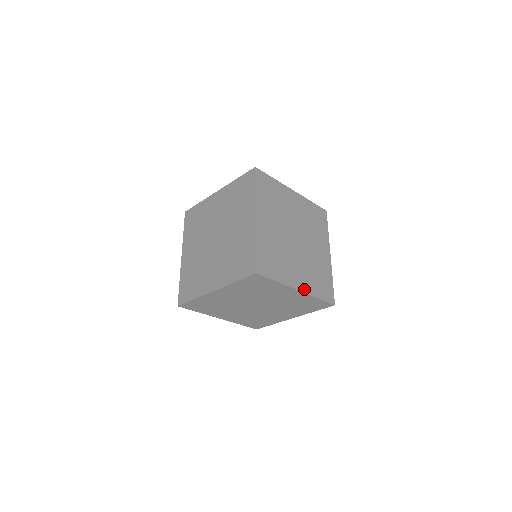
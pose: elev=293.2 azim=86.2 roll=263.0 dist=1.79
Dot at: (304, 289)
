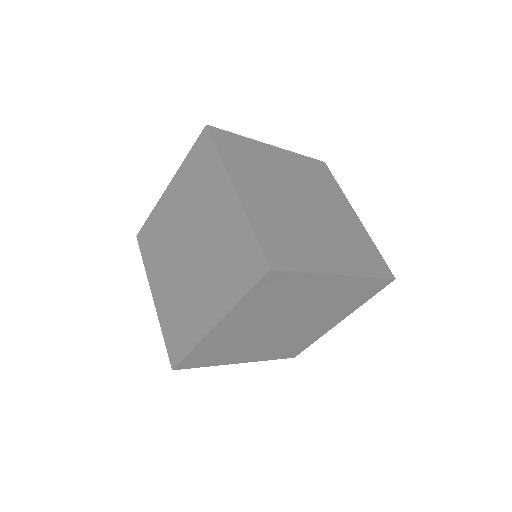
Dot at: (251, 360)
